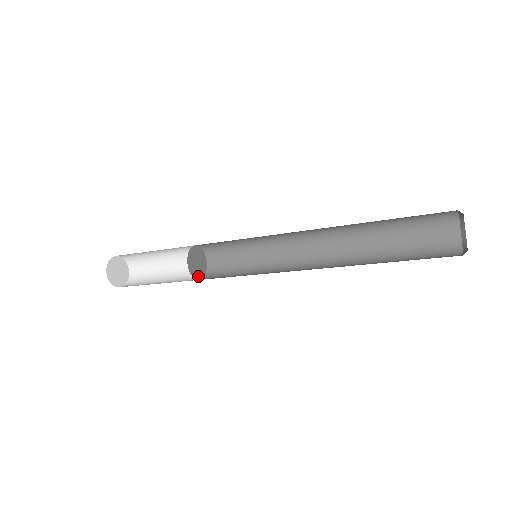
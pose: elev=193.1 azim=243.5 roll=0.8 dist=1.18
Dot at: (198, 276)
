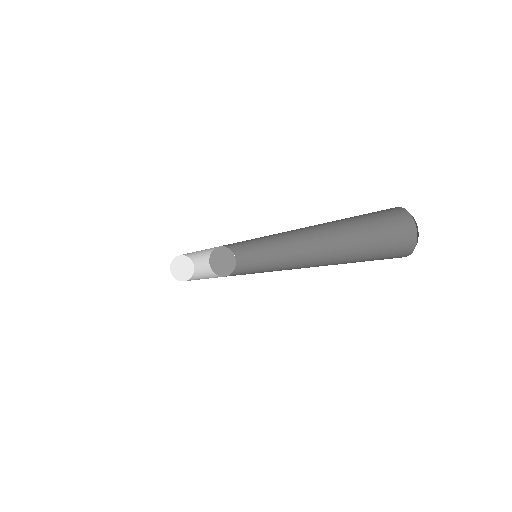
Dot at: (216, 270)
